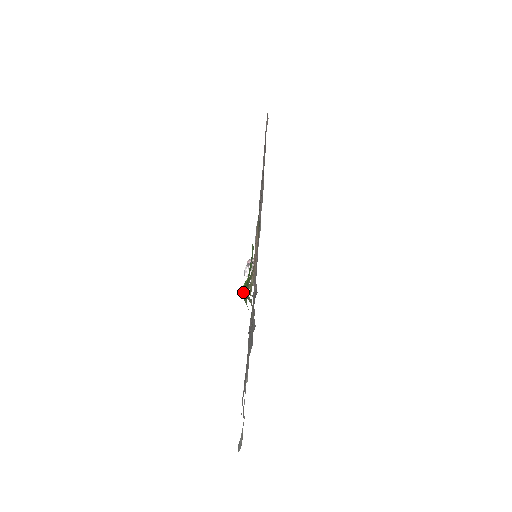
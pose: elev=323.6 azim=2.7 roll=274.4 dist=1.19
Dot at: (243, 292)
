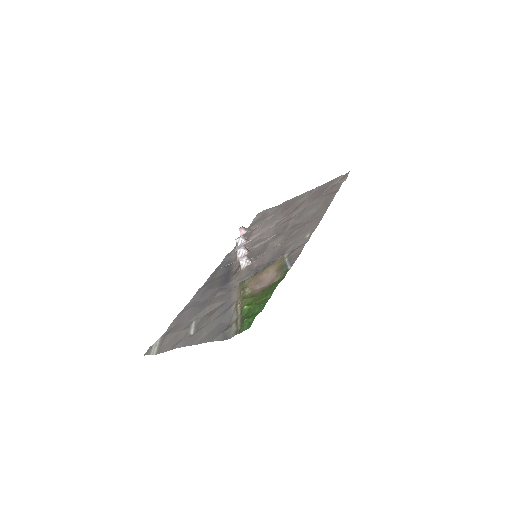
Dot at: (247, 320)
